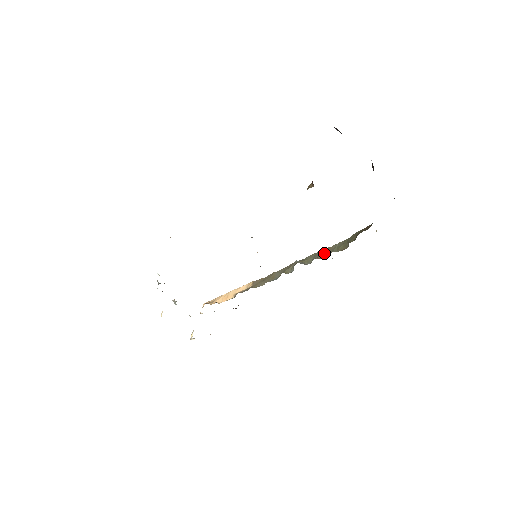
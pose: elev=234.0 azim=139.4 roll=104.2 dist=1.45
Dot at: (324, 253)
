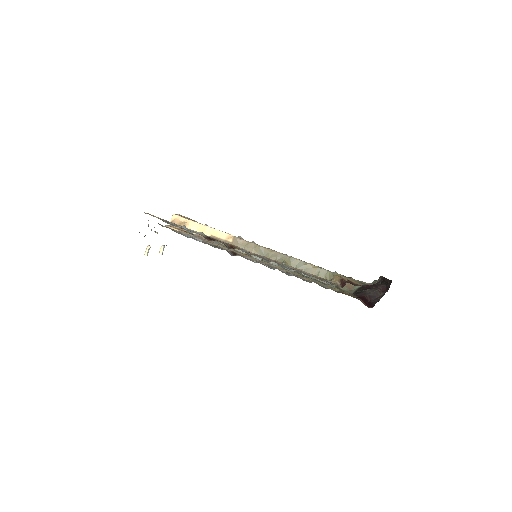
Dot at: (308, 271)
